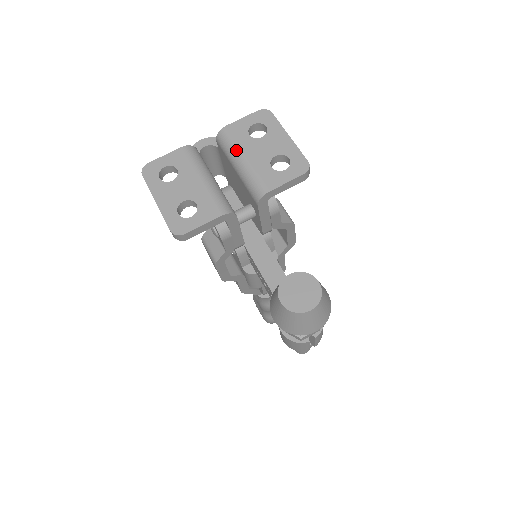
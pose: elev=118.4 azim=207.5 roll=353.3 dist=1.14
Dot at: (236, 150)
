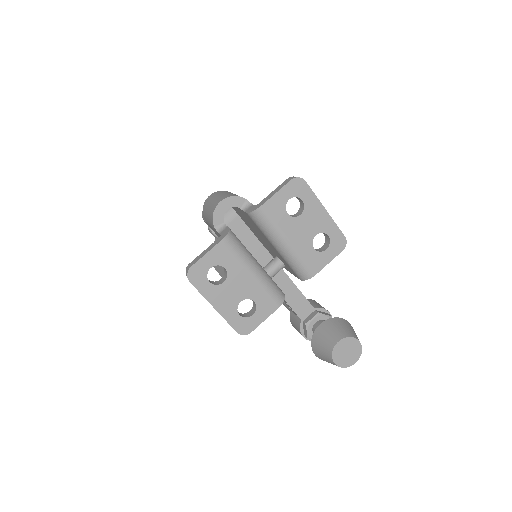
Dot at: (278, 234)
